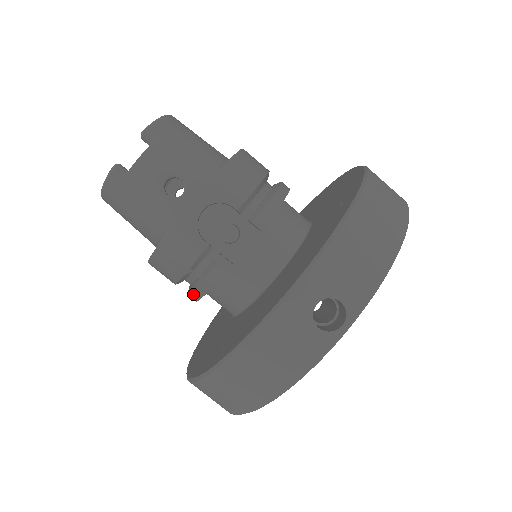
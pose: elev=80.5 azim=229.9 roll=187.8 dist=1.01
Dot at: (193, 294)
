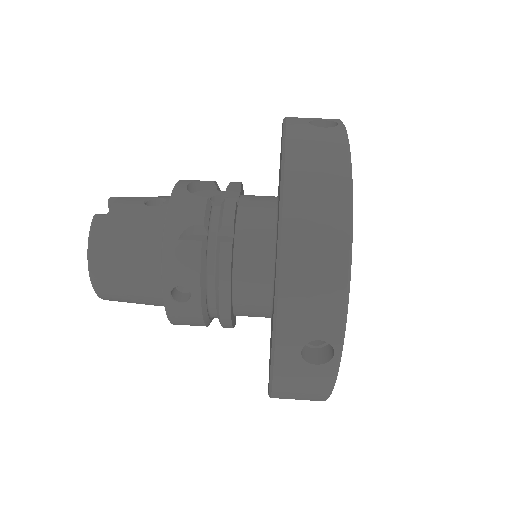
Dot at: (222, 261)
